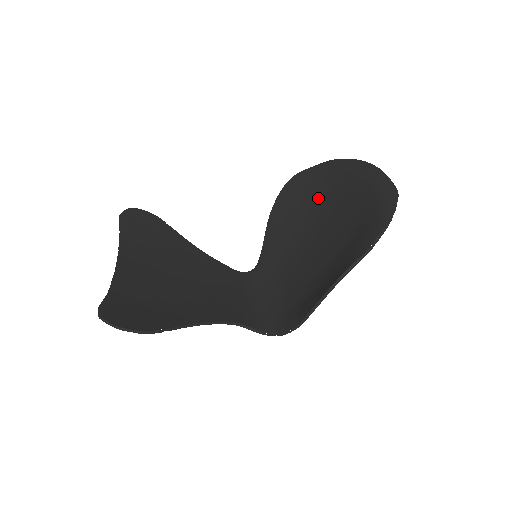
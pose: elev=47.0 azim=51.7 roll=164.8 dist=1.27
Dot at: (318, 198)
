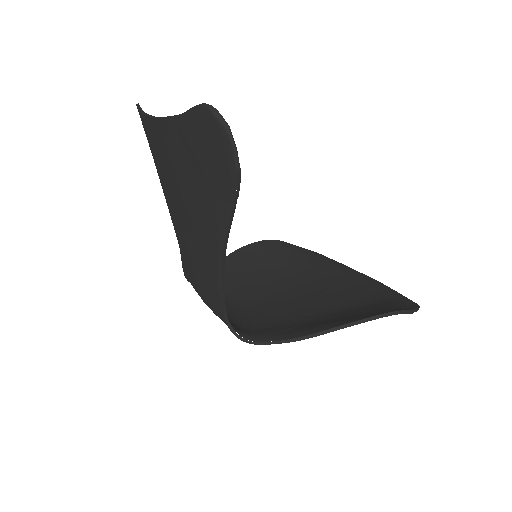
Dot at: (304, 267)
